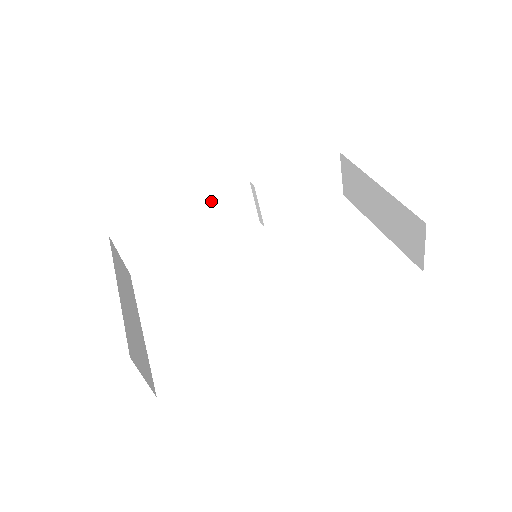
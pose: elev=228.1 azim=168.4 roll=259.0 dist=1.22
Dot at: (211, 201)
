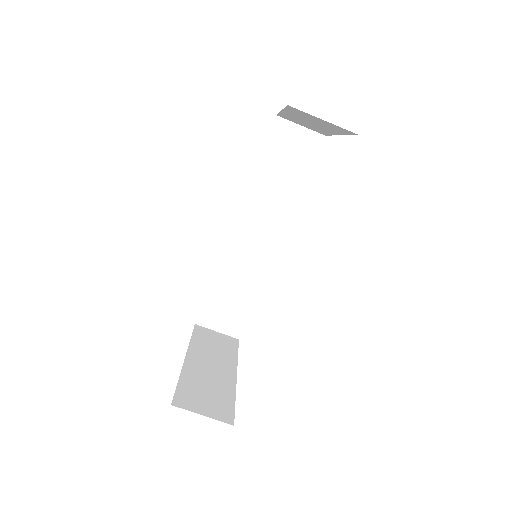
Dot at: (232, 243)
